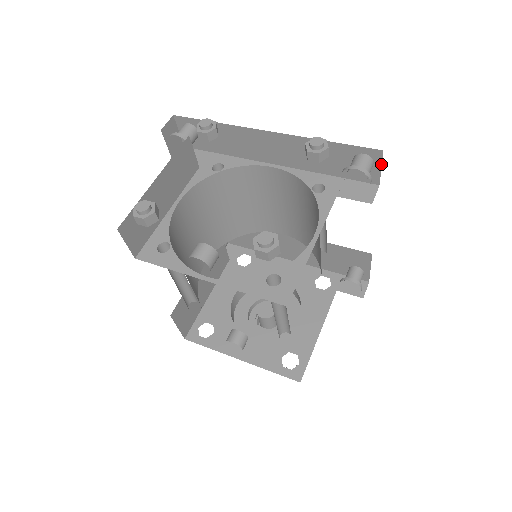
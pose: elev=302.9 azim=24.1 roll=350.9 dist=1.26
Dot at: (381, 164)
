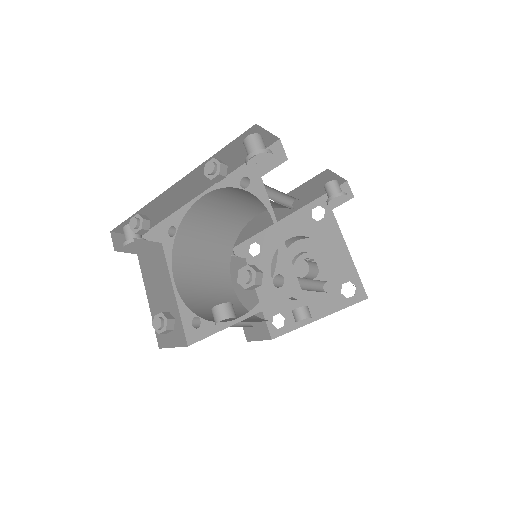
Dot at: (265, 130)
